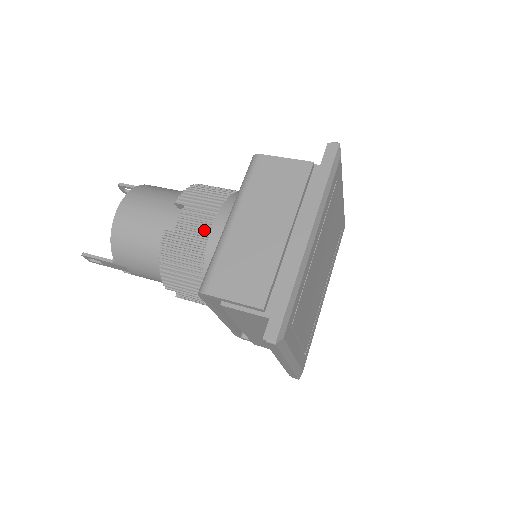
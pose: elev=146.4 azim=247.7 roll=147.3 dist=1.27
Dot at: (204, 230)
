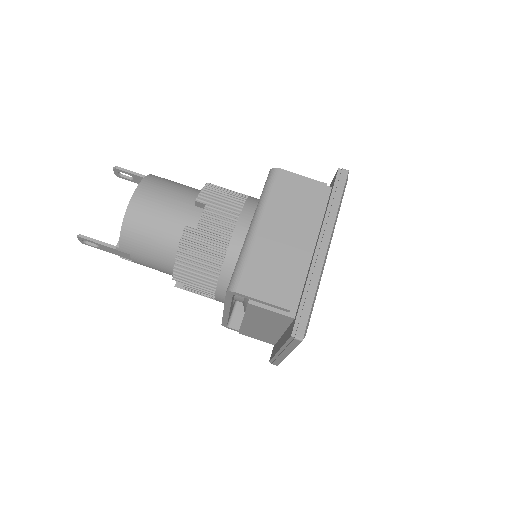
Dot at: (226, 231)
